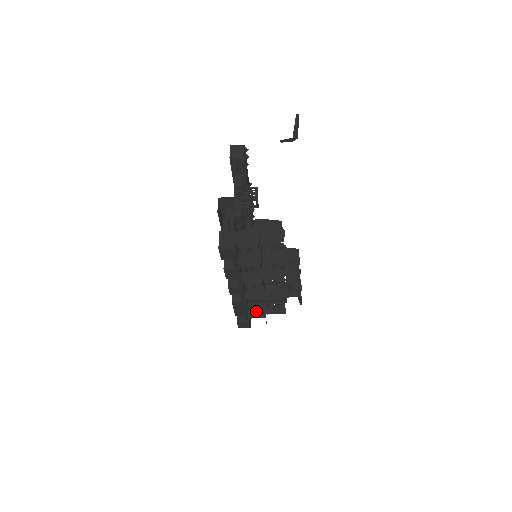
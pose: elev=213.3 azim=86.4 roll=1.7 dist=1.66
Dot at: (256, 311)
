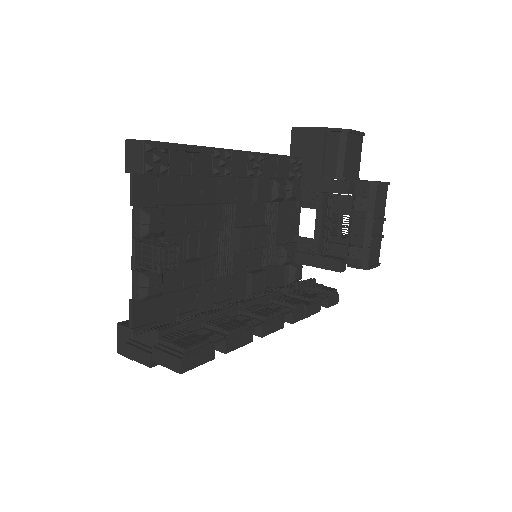
Dot at: occluded
